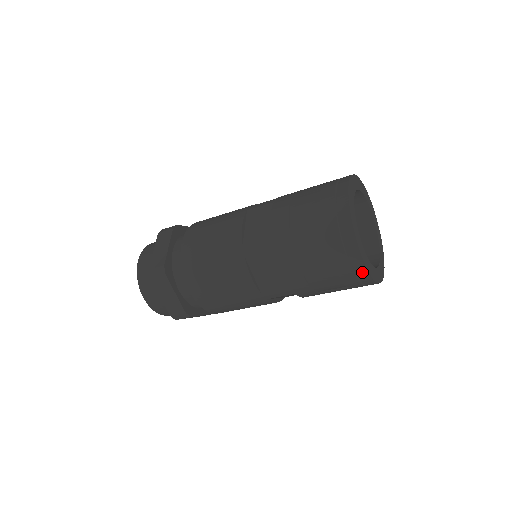
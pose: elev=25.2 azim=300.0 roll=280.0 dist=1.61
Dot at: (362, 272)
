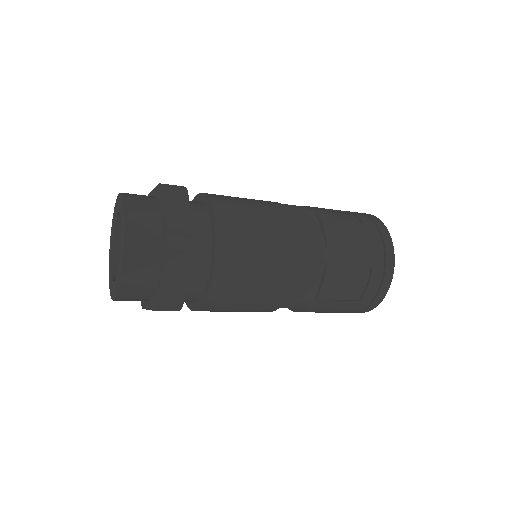
Dot at: occluded
